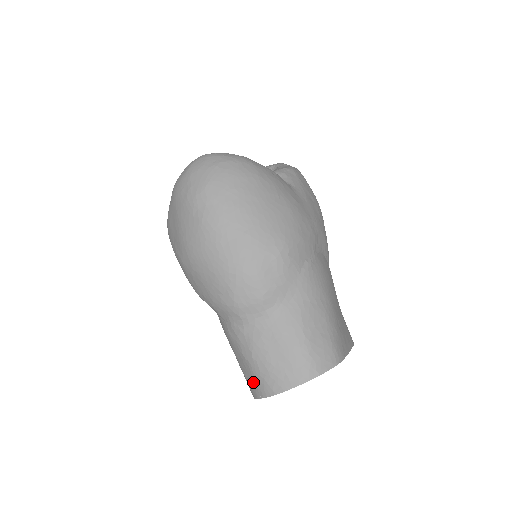
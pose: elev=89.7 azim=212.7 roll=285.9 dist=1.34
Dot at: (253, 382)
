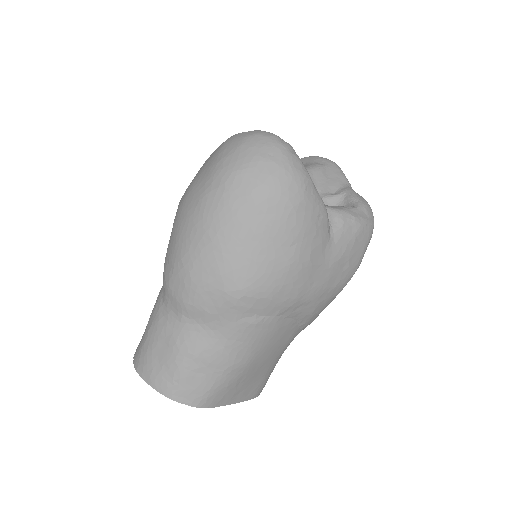
Dot at: (140, 342)
